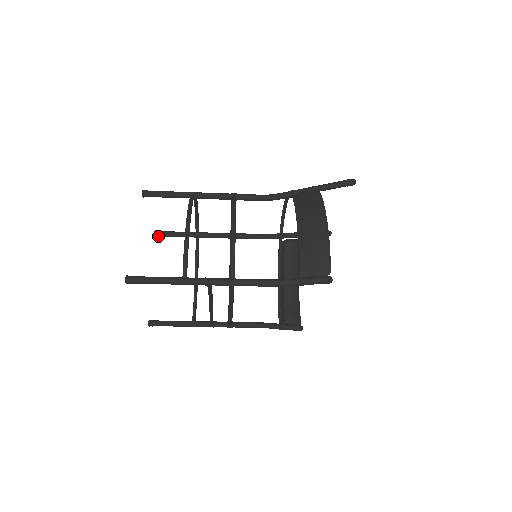
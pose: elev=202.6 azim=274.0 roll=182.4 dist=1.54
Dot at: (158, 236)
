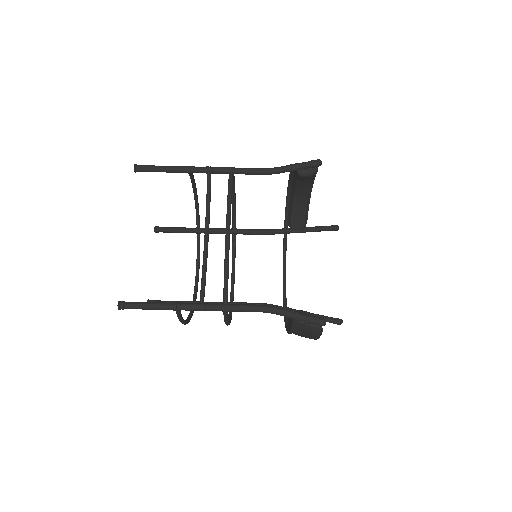
Dot at: occluded
